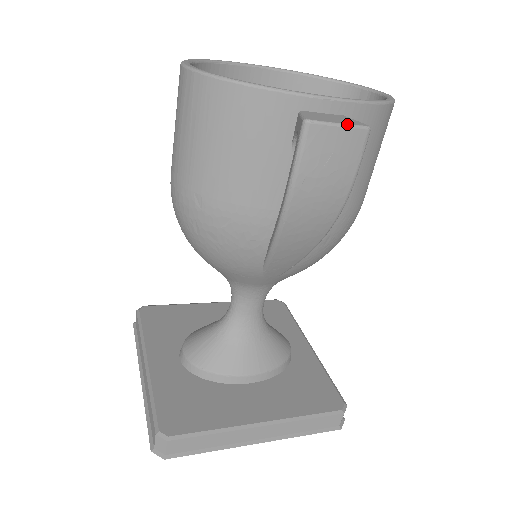
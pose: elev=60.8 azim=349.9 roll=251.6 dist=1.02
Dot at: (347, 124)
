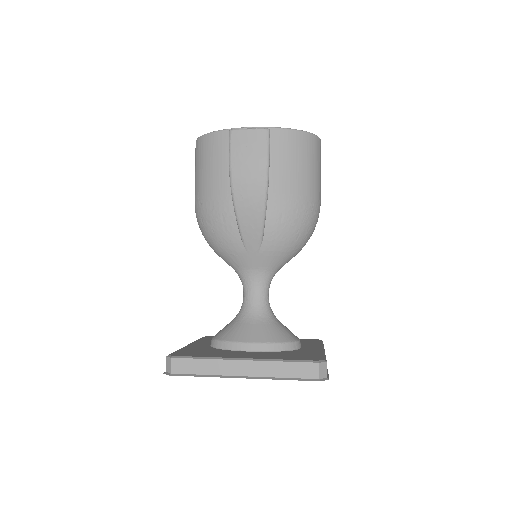
Dot at: (253, 128)
